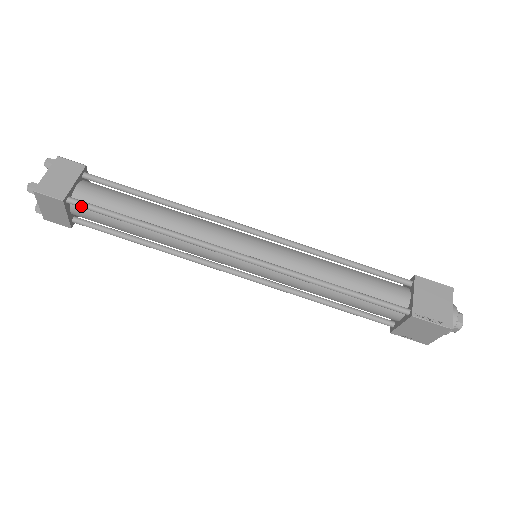
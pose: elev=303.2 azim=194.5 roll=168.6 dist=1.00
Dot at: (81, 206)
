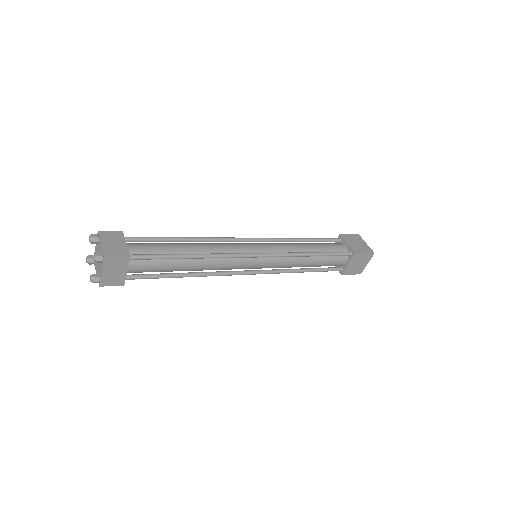
Dot at: (141, 258)
